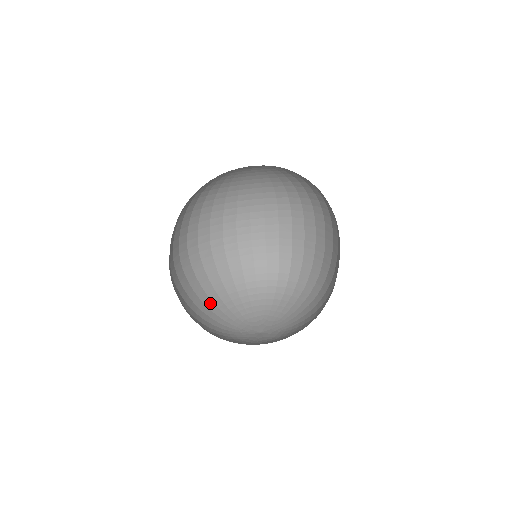
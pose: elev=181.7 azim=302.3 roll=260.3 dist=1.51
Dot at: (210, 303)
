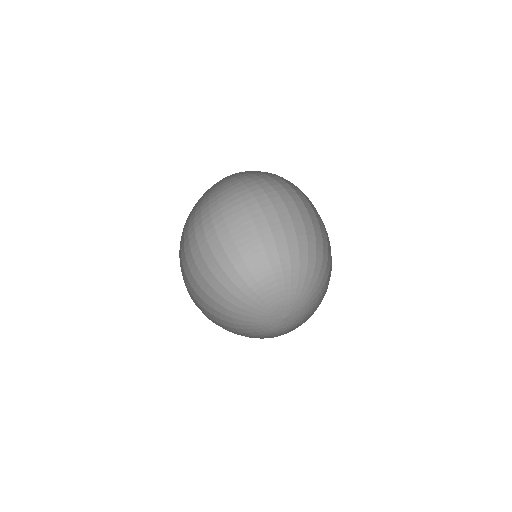
Dot at: (240, 334)
